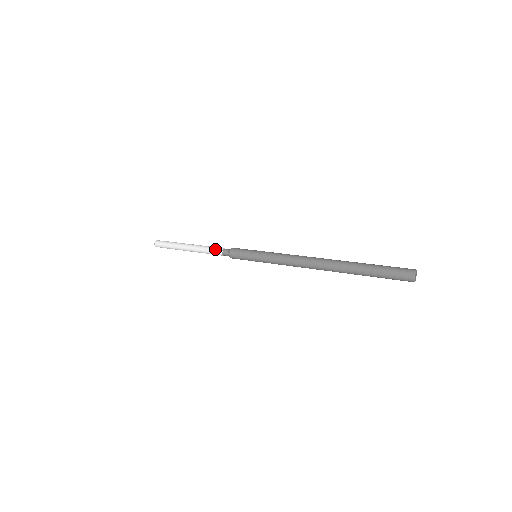
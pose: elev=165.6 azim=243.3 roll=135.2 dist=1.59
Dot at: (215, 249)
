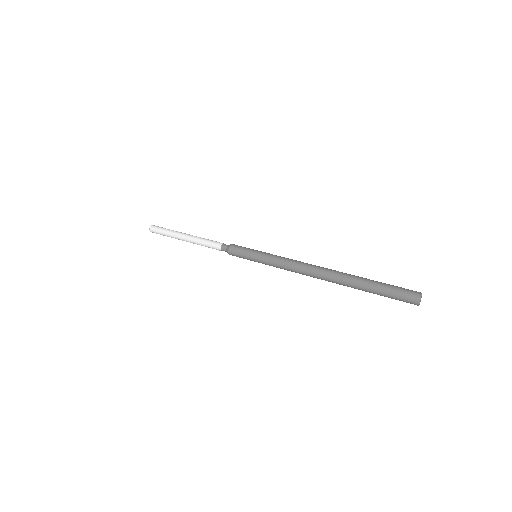
Dot at: (213, 248)
